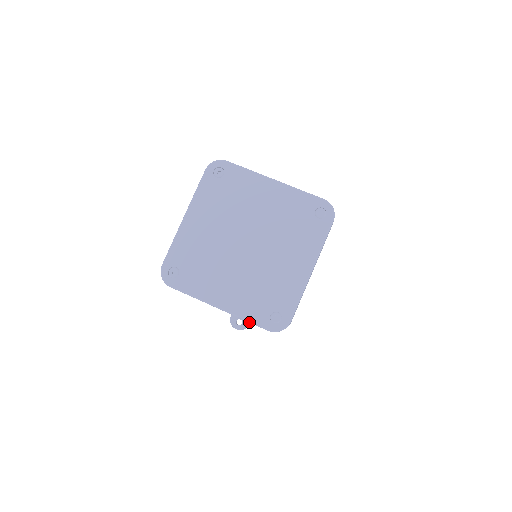
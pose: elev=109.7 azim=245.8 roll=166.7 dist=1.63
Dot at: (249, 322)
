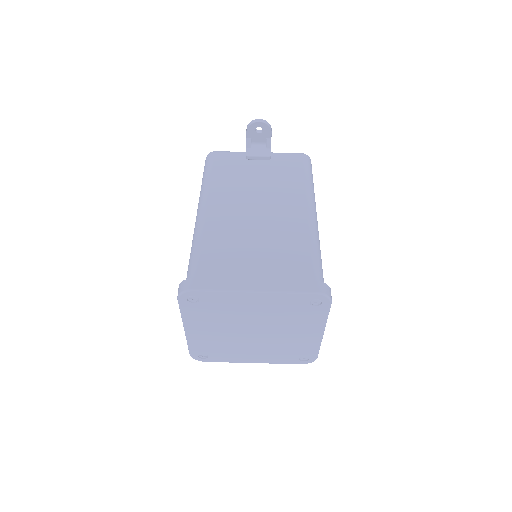
Dot at: (283, 363)
